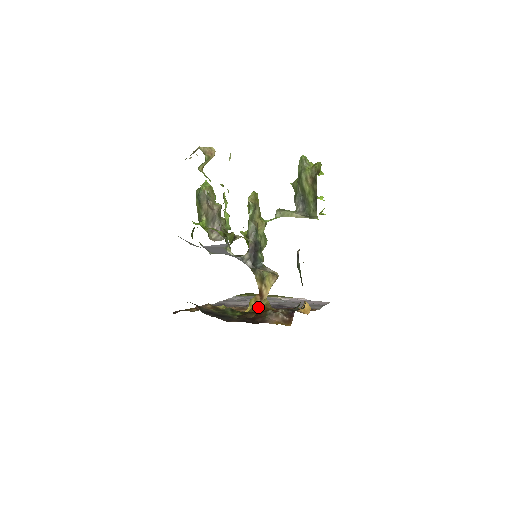
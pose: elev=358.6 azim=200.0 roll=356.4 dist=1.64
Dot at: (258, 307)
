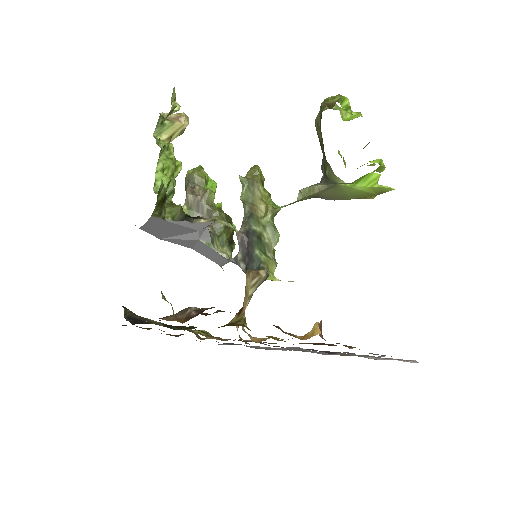
Dot at: occluded
